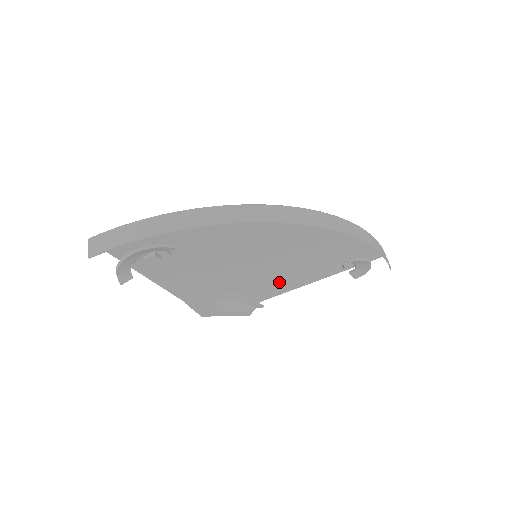
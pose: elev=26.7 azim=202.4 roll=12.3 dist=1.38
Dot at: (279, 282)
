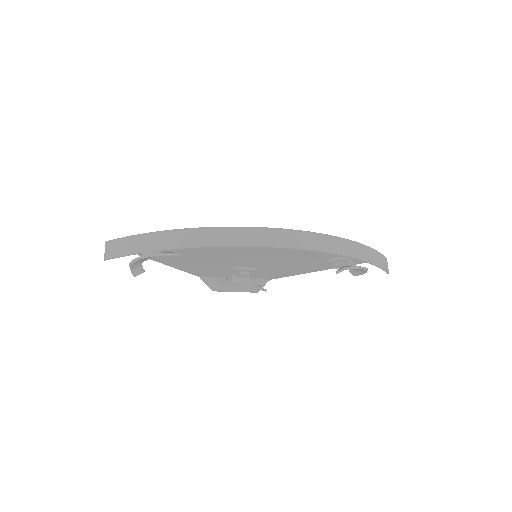
Dot at: (284, 270)
